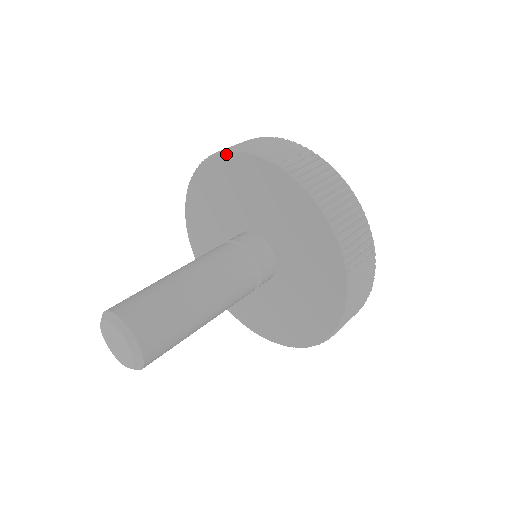
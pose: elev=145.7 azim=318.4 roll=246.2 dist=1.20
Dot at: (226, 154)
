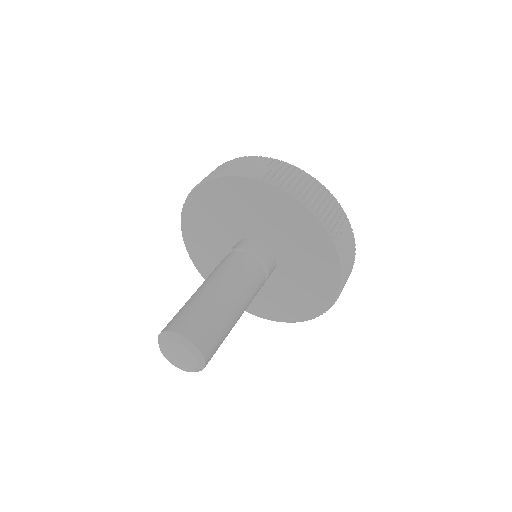
Dot at: (213, 180)
